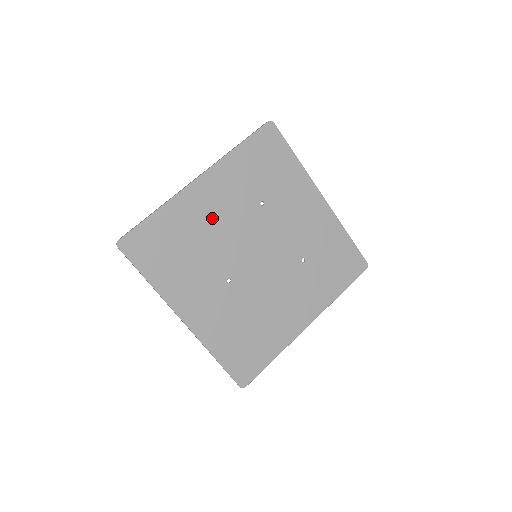
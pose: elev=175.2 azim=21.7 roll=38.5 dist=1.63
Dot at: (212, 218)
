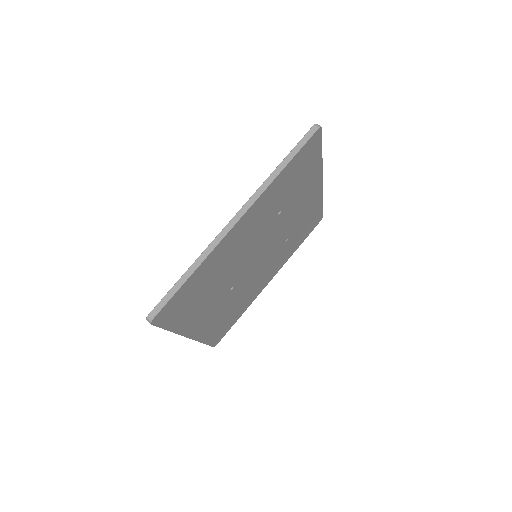
Dot at: (237, 249)
